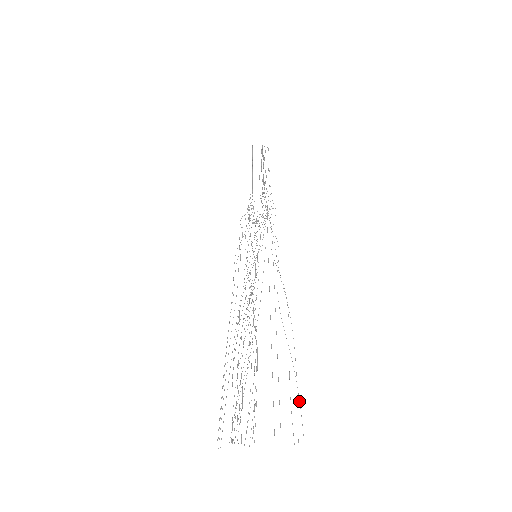
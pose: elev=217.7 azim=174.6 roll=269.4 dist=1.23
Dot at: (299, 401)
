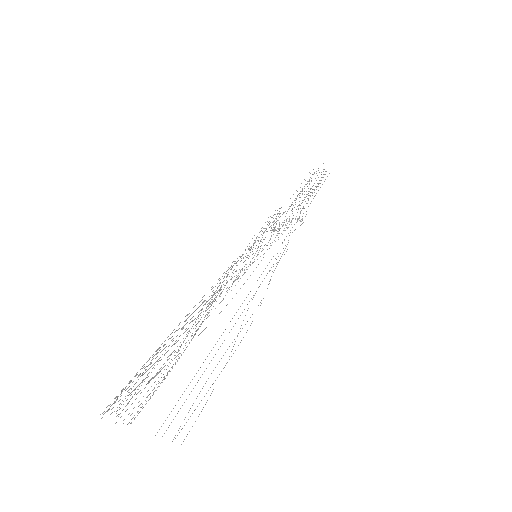
Dot at: occluded
